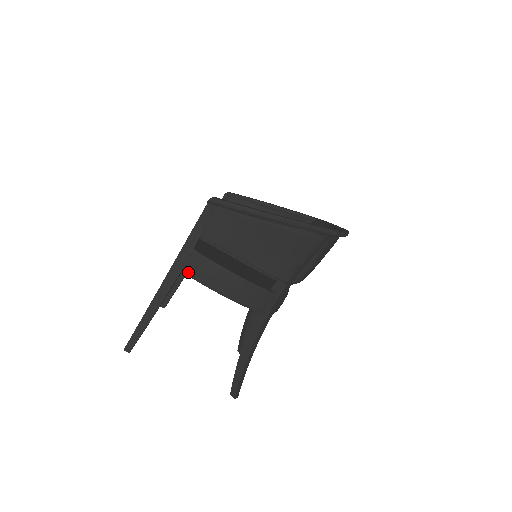
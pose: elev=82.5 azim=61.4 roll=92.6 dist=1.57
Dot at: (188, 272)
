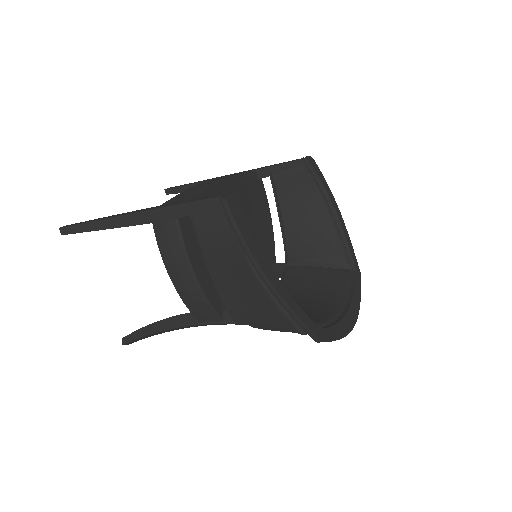
Dot at: (157, 230)
